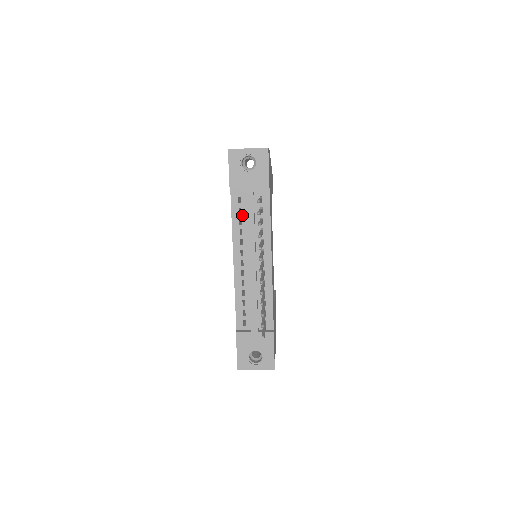
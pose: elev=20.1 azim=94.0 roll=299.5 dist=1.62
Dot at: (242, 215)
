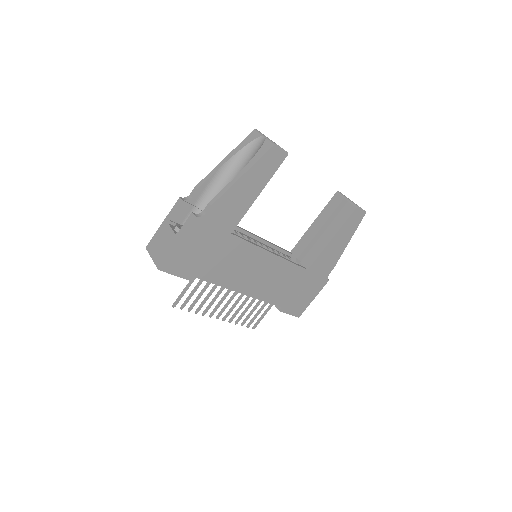
Dot at: occluded
